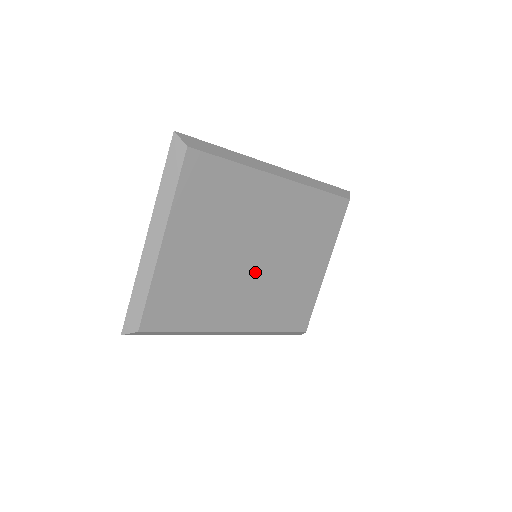
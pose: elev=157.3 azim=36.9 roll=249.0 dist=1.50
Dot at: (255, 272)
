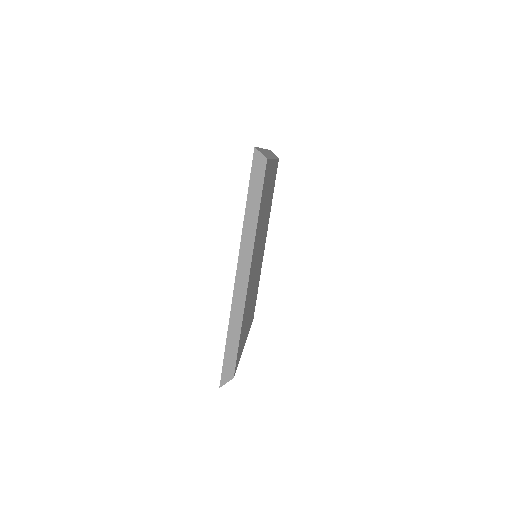
Dot at: (260, 251)
